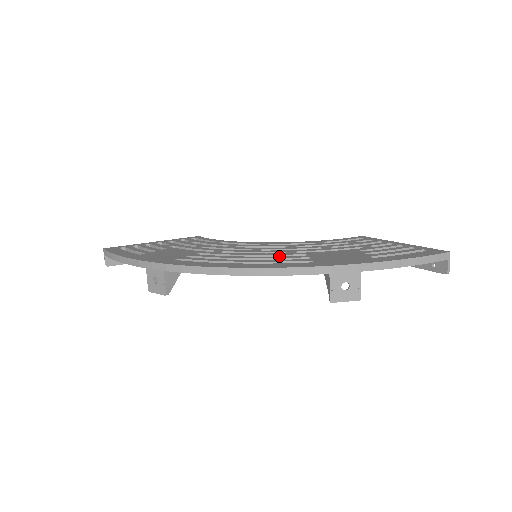
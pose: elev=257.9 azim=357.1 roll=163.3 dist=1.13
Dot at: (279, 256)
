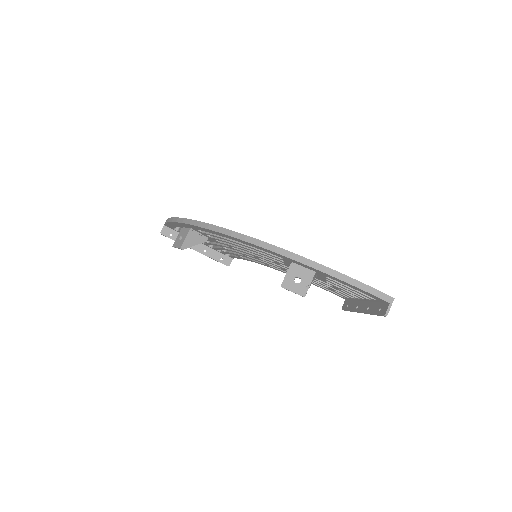
Dot at: occluded
